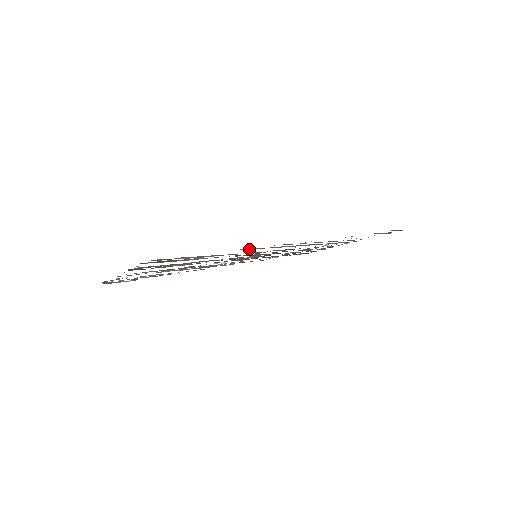
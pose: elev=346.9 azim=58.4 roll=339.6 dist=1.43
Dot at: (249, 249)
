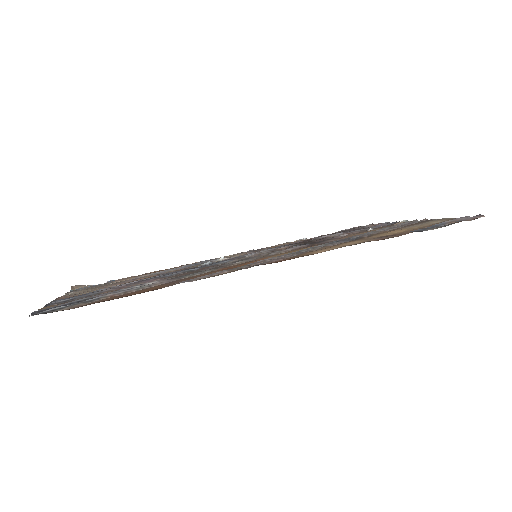
Dot at: (206, 277)
